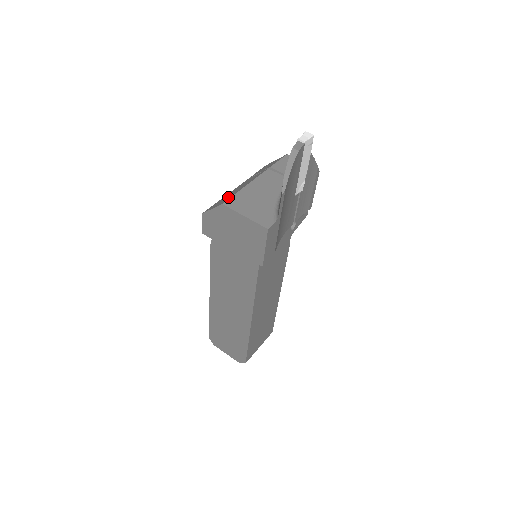
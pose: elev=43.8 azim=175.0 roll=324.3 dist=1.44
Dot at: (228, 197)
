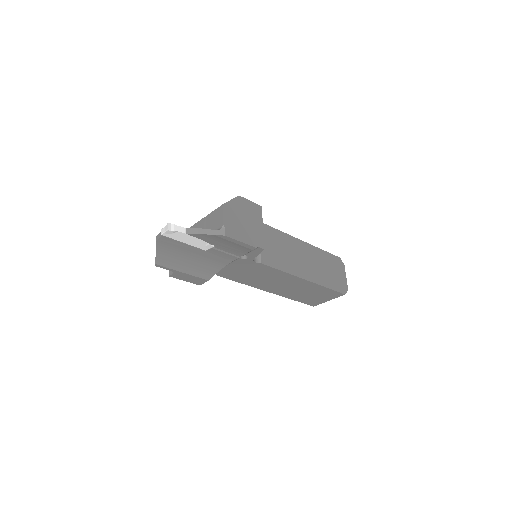
Dot at: occluded
